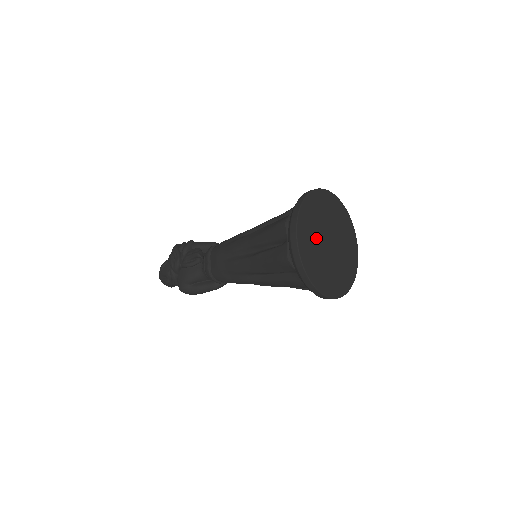
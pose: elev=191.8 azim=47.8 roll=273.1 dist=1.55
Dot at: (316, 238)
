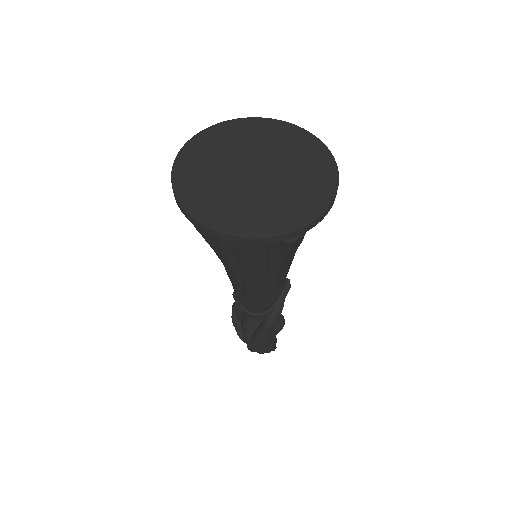
Dot at: (218, 173)
